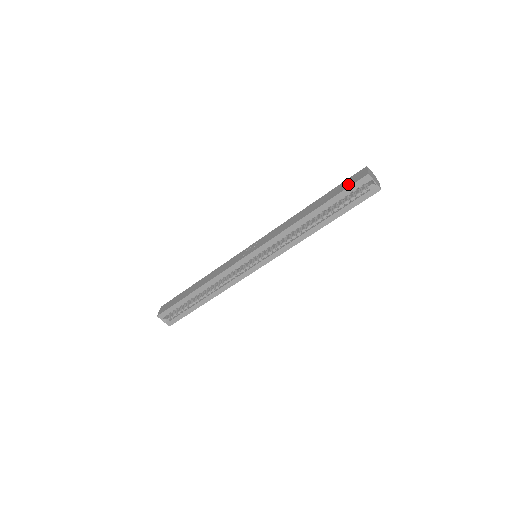
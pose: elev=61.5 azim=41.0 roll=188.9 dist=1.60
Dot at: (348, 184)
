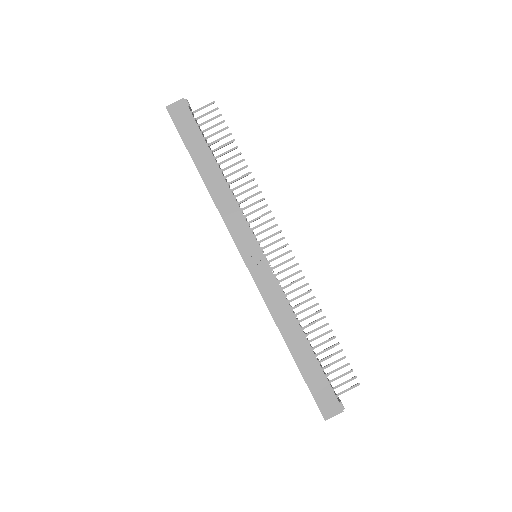
Dot at: (319, 395)
